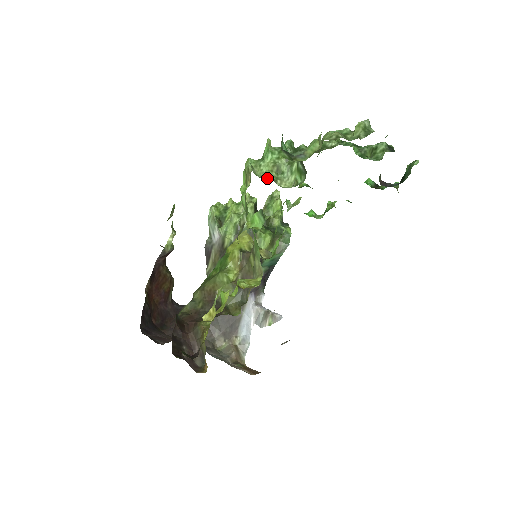
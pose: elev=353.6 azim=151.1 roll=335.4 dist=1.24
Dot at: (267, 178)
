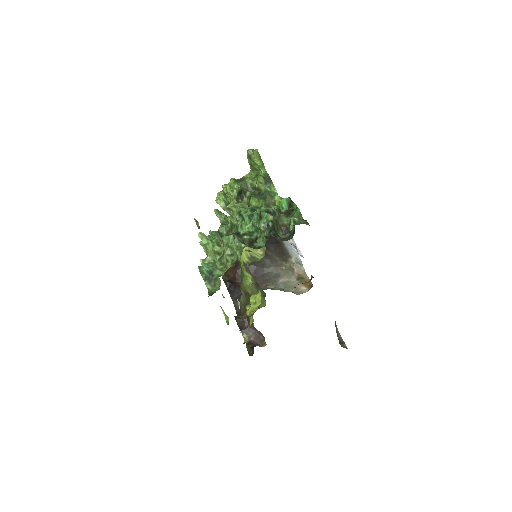
Dot at: (216, 263)
